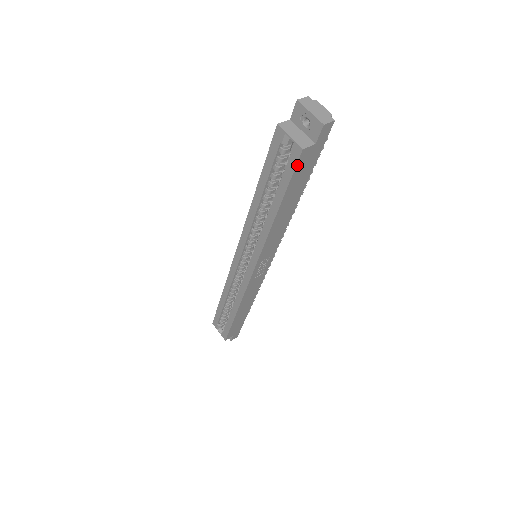
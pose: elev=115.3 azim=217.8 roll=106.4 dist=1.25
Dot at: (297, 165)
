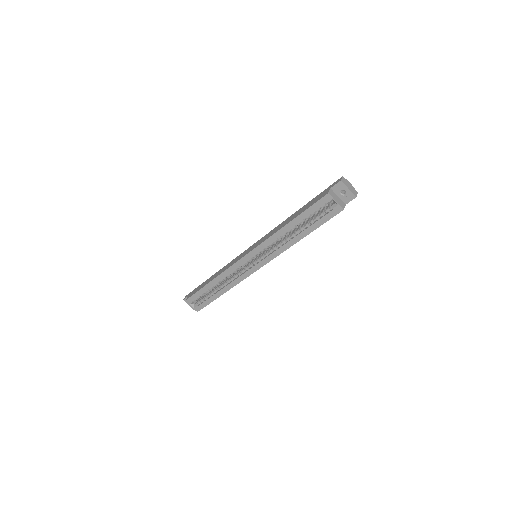
Dot at: occluded
